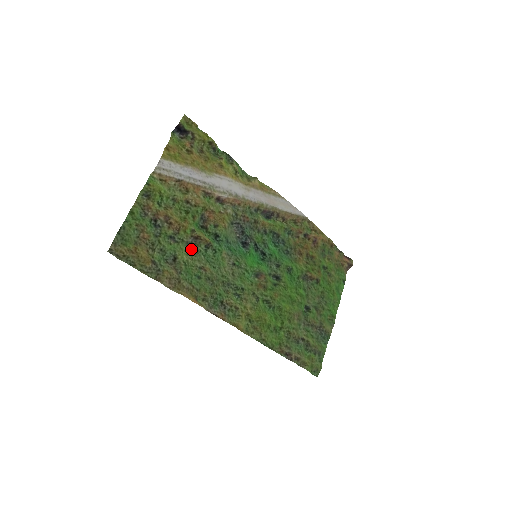
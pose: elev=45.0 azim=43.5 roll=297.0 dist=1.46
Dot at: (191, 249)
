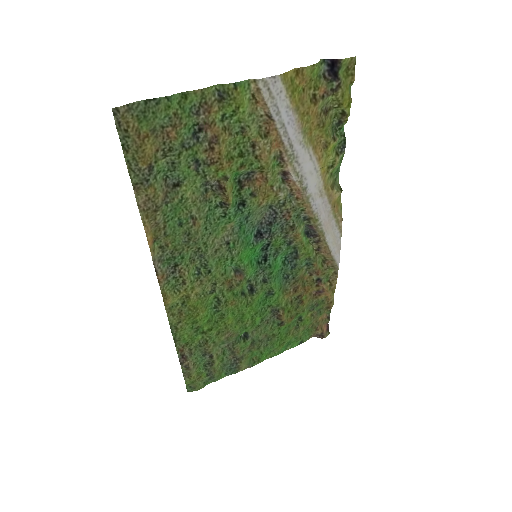
Dot at: (204, 191)
